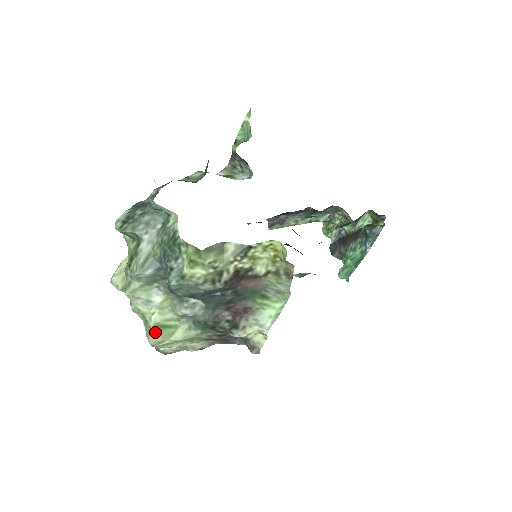
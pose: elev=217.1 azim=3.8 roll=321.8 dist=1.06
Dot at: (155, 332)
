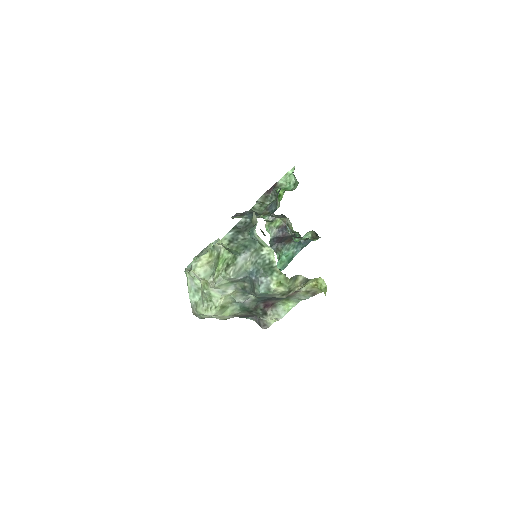
Dot at: (219, 310)
